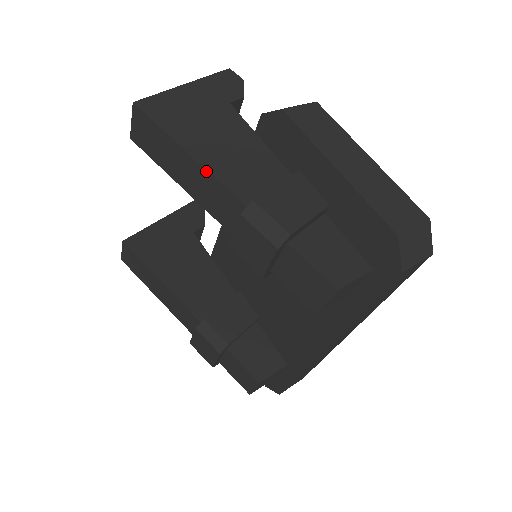
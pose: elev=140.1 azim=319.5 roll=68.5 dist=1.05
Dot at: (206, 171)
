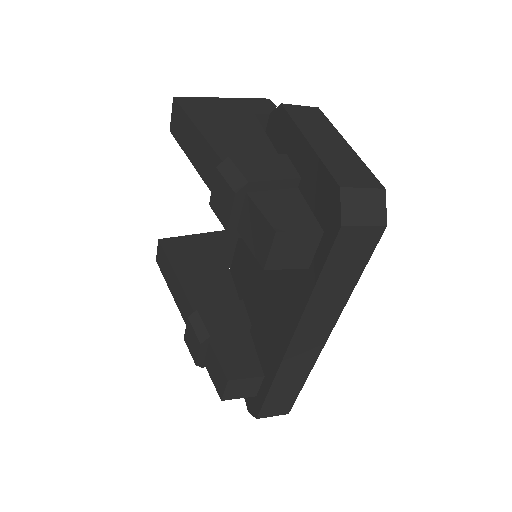
Dot at: (205, 140)
